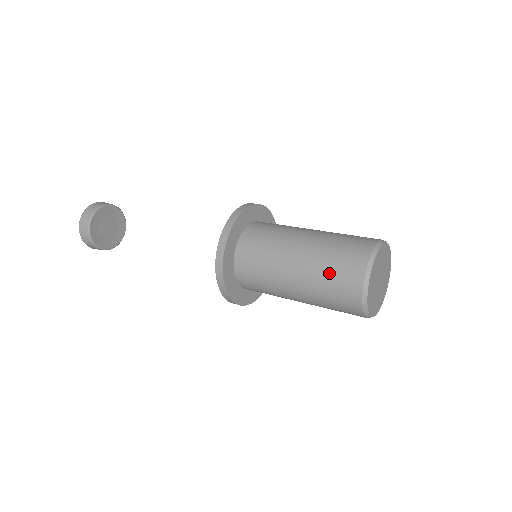
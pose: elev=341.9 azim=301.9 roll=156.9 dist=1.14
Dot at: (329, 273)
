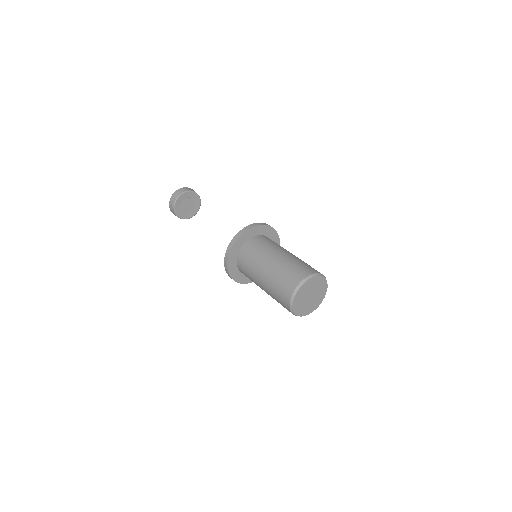
Dot at: (280, 279)
